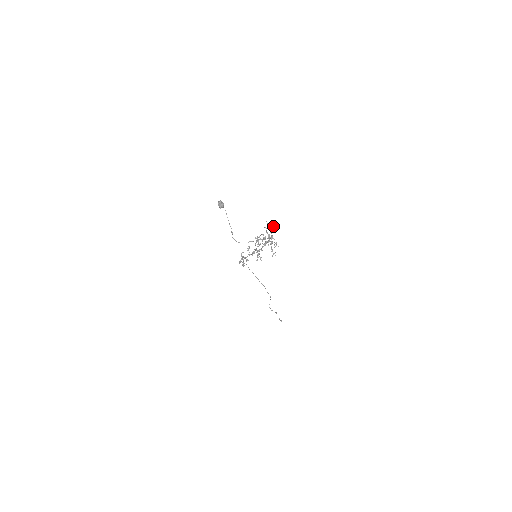
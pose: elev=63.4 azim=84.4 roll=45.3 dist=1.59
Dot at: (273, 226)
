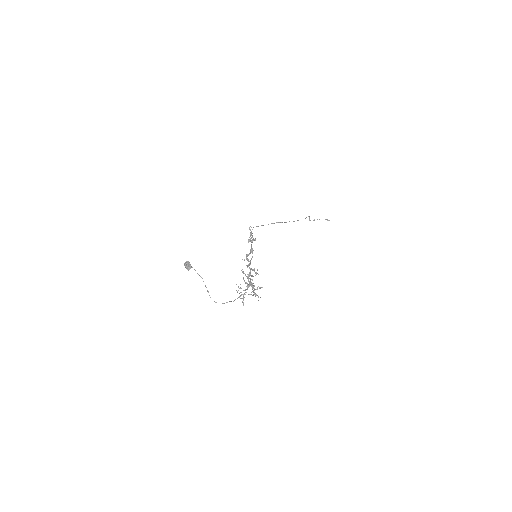
Dot at: (249, 274)
